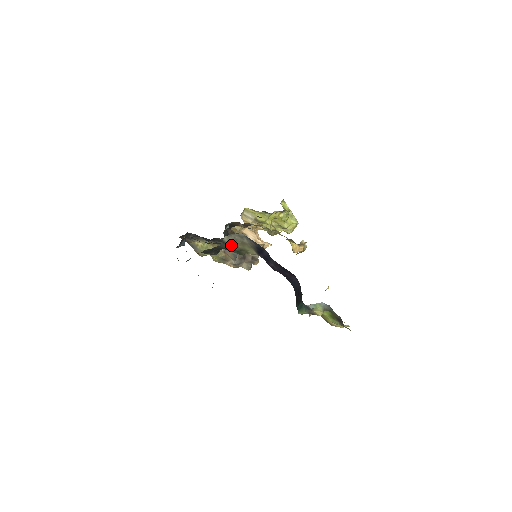
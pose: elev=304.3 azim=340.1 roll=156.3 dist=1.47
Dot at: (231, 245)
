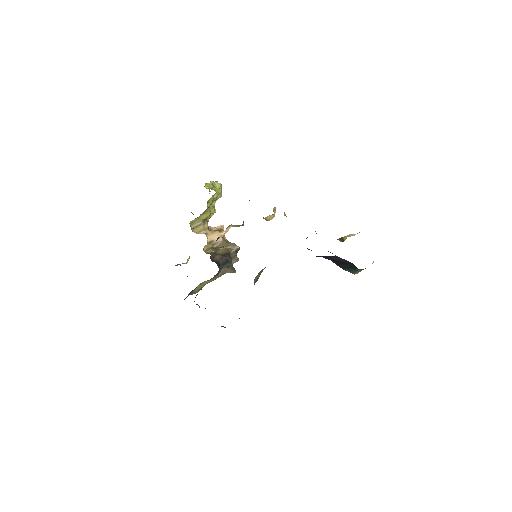
Dot at: (256, 279)
